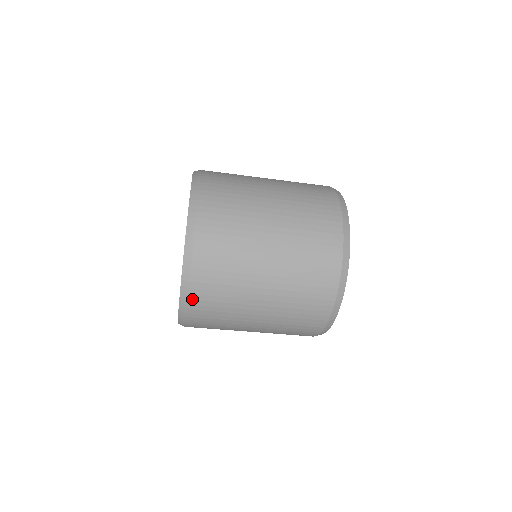
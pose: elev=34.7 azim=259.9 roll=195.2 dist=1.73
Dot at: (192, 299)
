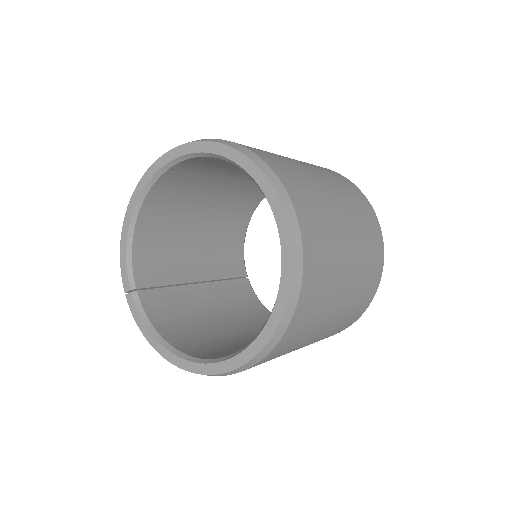
Dot at: occluded
